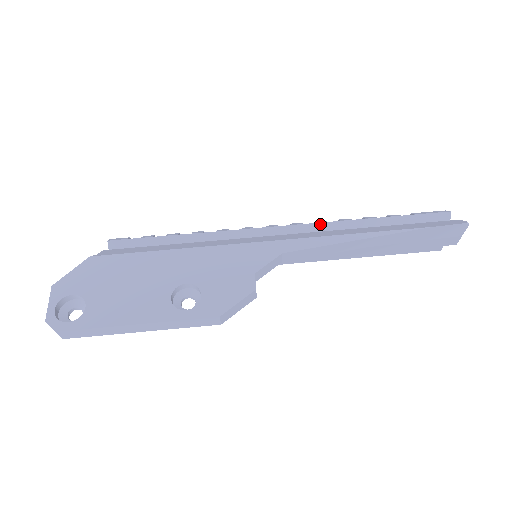
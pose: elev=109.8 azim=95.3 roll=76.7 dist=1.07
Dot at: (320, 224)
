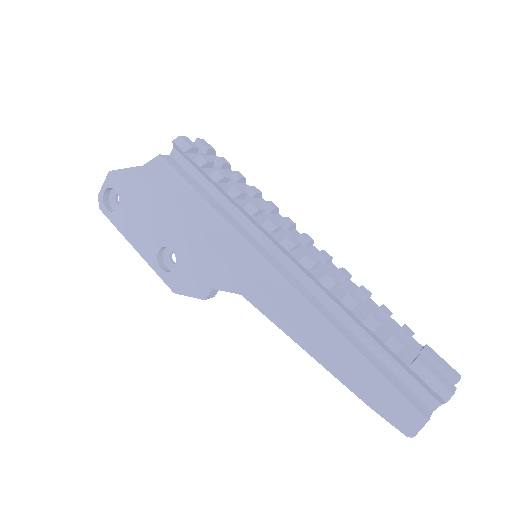
Dot at: (322, 285)
